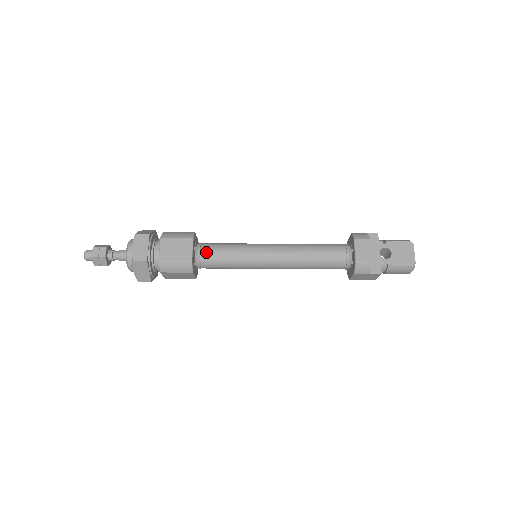
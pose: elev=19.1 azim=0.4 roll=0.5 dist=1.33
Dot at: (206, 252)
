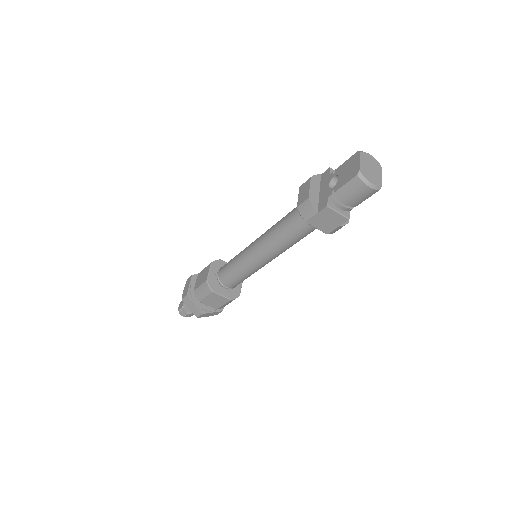
Dot at: (221, 271)
